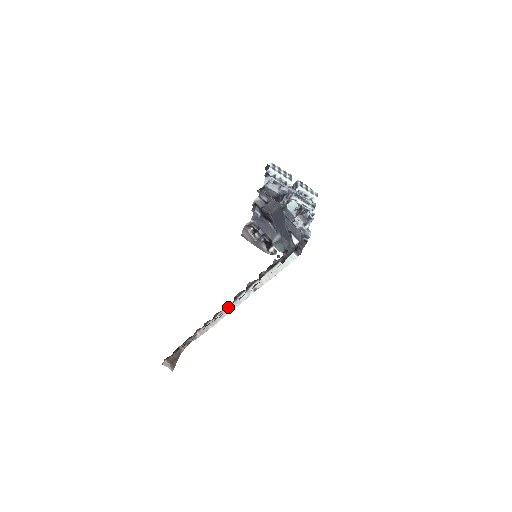
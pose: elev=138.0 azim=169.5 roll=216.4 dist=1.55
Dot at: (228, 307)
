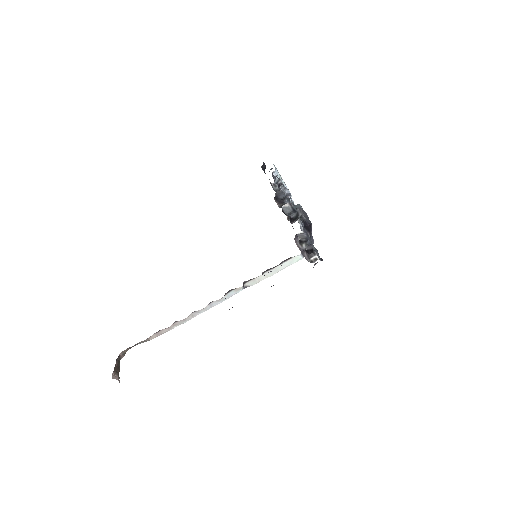
Dot at: (229, 309)
